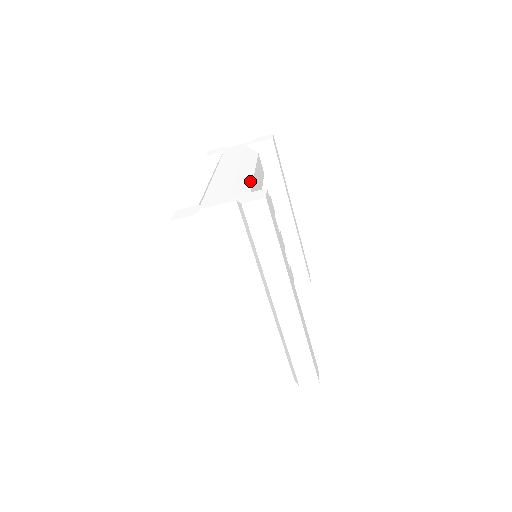
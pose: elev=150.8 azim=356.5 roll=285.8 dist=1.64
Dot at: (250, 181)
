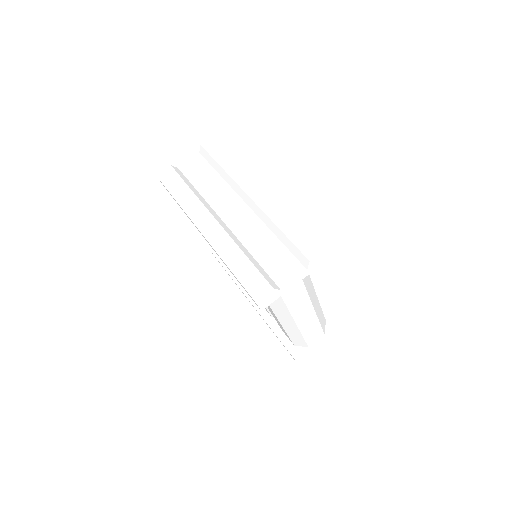
Dot at: occluded
